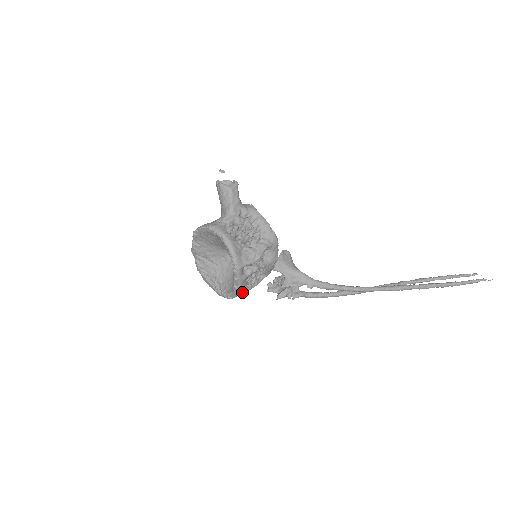
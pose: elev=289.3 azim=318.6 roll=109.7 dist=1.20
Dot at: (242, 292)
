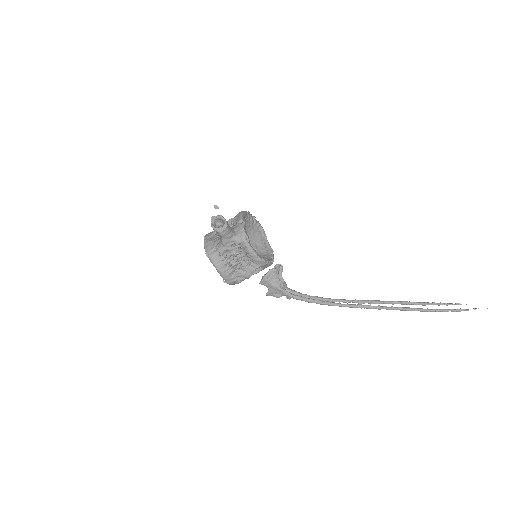
Dot at: occluded
